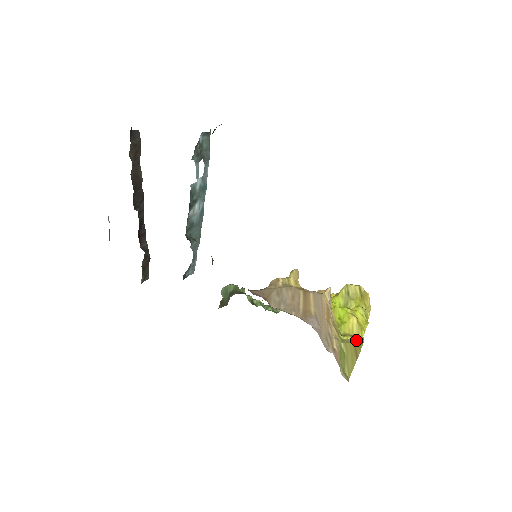
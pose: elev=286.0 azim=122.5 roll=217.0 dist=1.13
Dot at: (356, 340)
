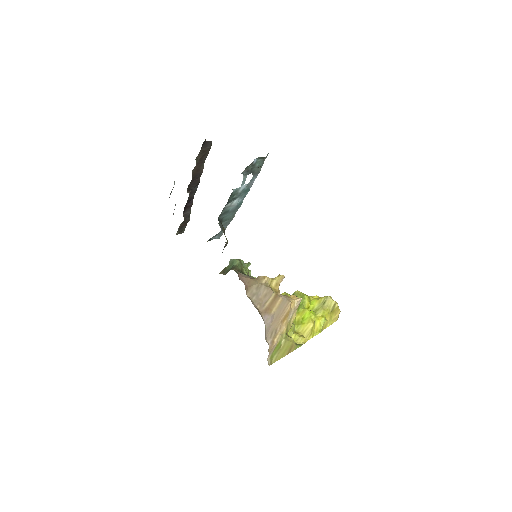
Dot at: (300, 340)
